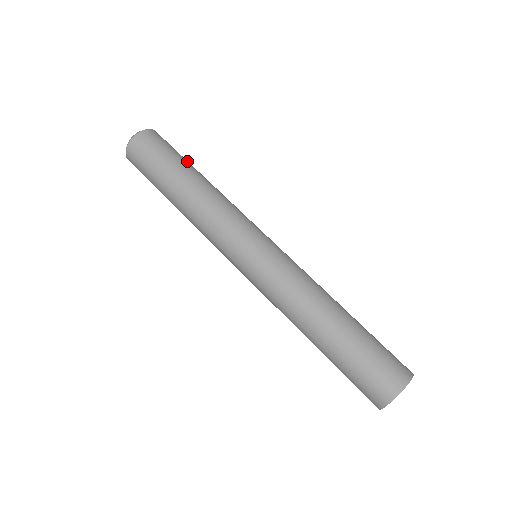
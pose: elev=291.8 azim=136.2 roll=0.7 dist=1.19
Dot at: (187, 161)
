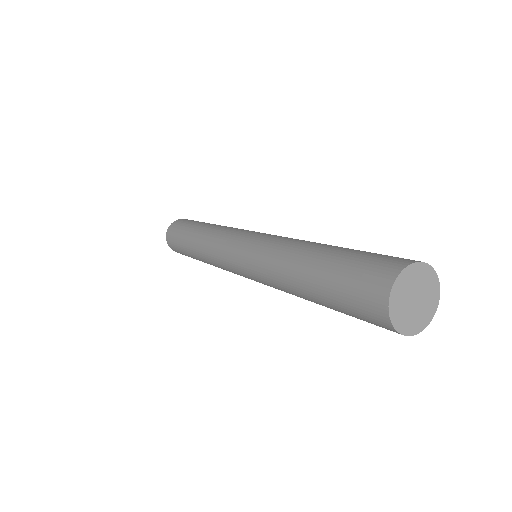
Dot at: occluded
